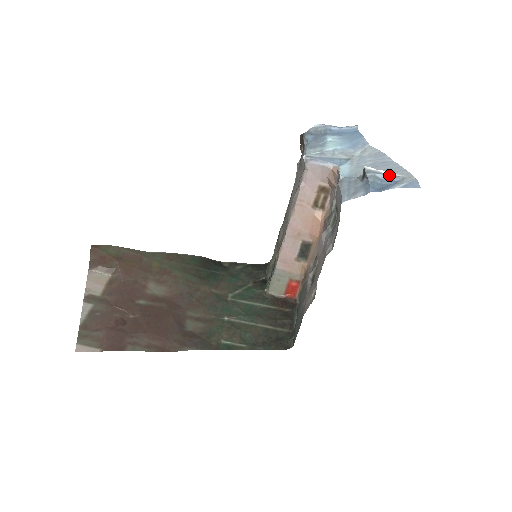
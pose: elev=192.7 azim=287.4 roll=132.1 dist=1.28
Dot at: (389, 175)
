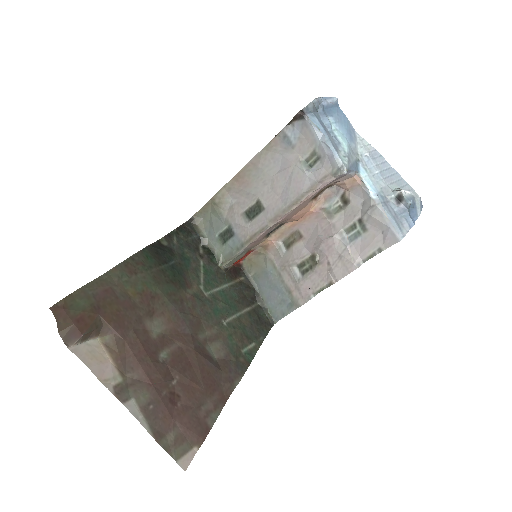
Dot at: (412, 199)
